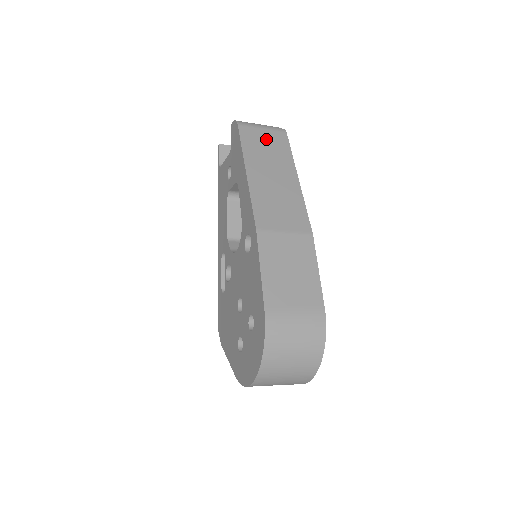
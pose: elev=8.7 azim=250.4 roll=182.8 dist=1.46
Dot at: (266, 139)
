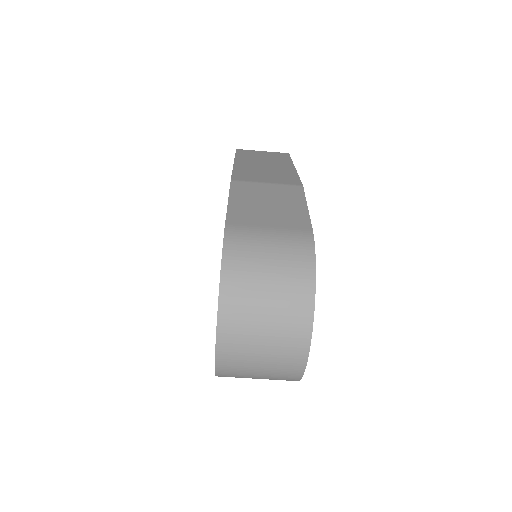
Dot at: (264, 154)
